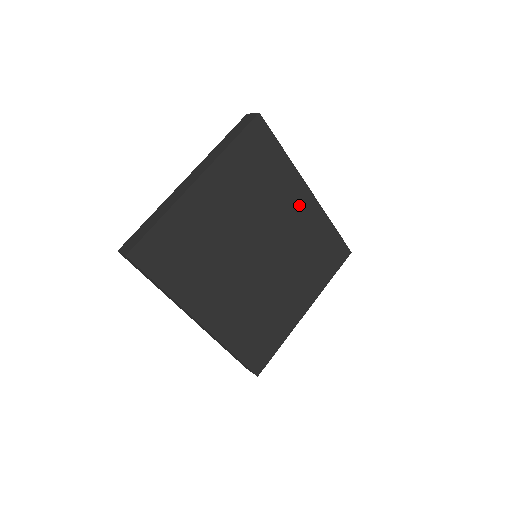
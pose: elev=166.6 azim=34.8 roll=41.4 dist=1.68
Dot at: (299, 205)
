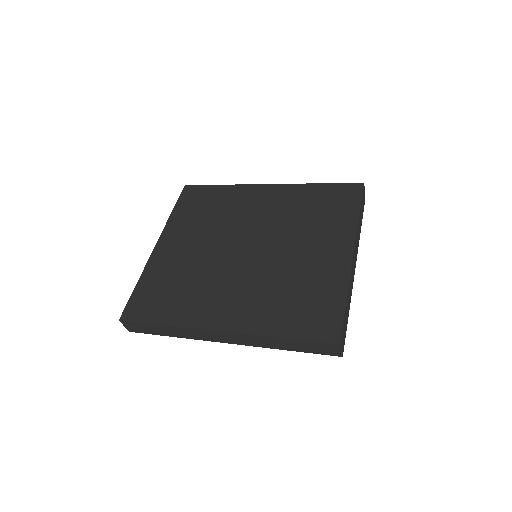
Dot at: (264, 198)
